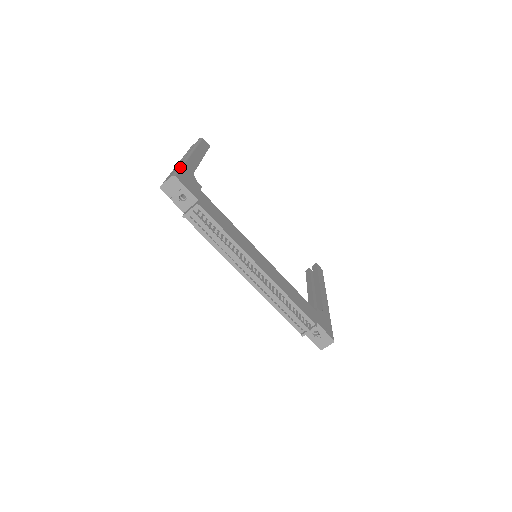
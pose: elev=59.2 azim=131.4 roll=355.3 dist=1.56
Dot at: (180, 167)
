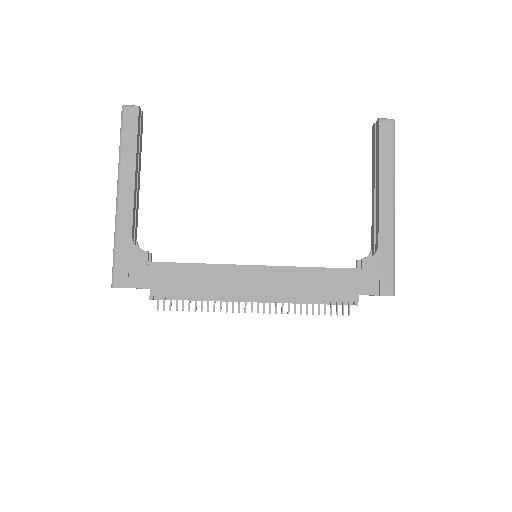
Dot at: (114, 255)
